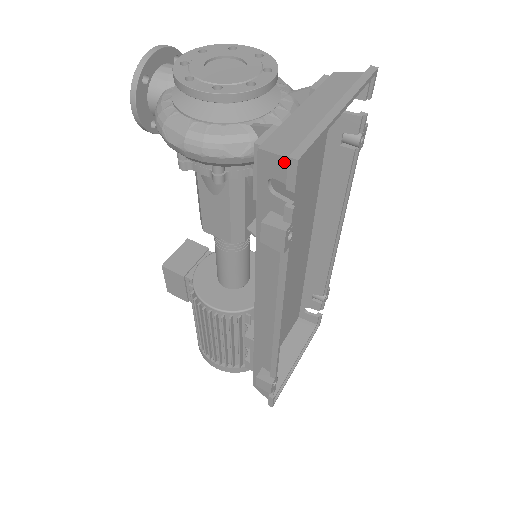
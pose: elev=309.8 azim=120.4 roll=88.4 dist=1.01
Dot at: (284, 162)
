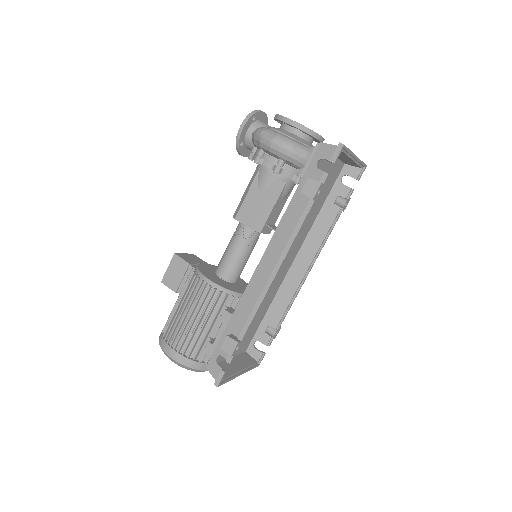
Dot at: (334, 148)
